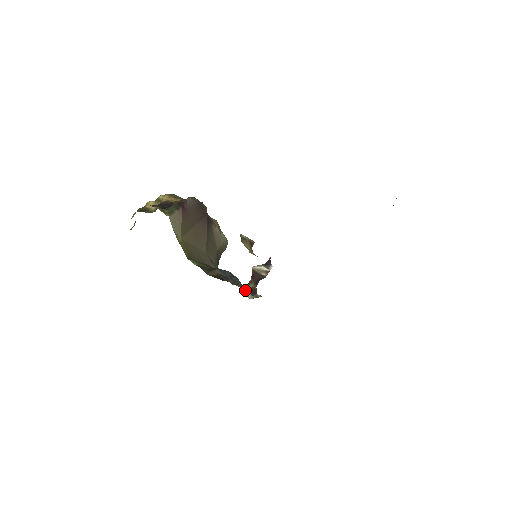
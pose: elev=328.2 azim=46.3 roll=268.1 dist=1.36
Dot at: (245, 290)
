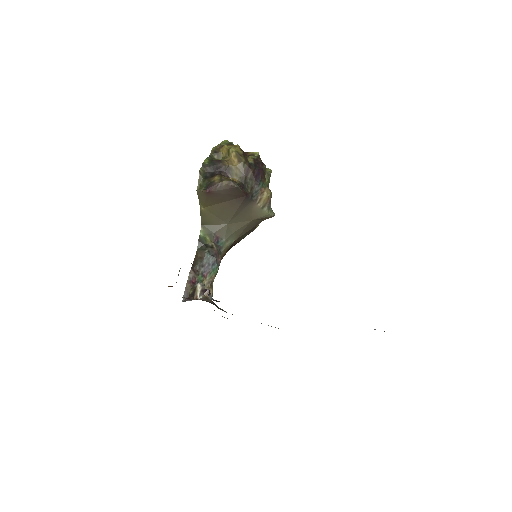
Dot at: (185, 292)
